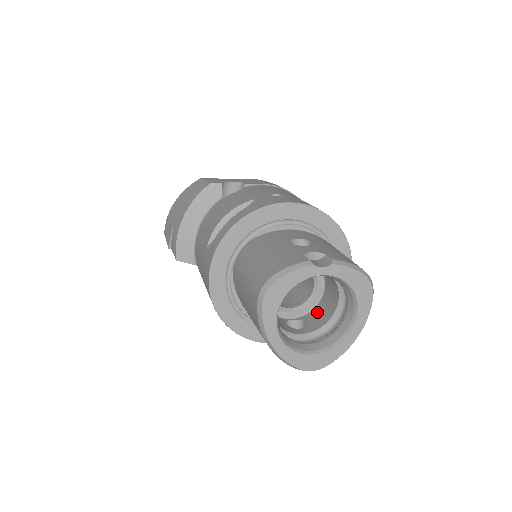
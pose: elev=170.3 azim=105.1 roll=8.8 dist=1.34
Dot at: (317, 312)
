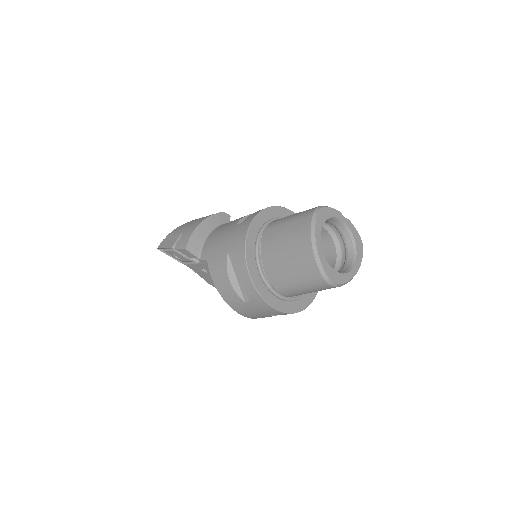
Dot at: occluded
